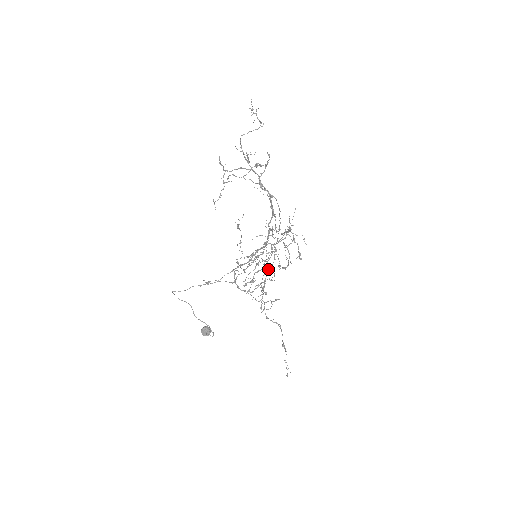
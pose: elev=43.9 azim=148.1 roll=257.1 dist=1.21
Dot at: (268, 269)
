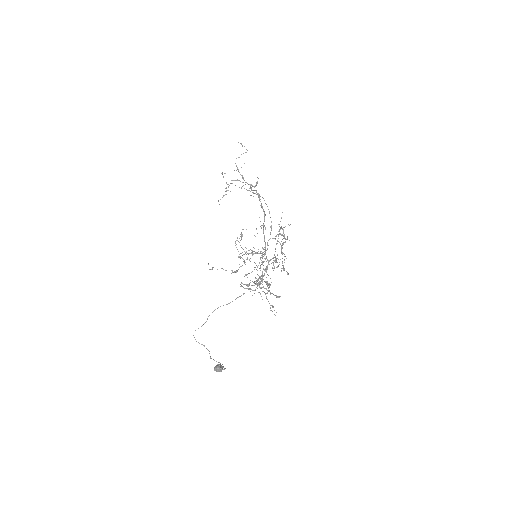
Dot at: occluded
